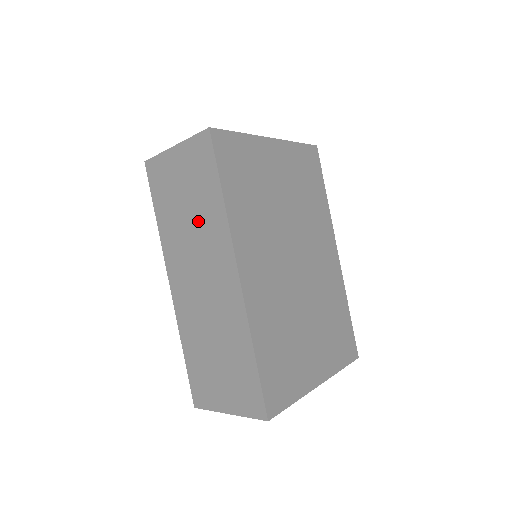
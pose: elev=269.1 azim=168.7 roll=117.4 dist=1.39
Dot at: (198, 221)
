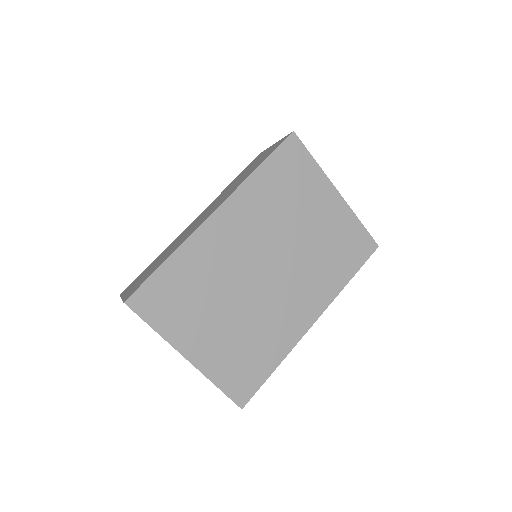
Dot at: (238, 182)
